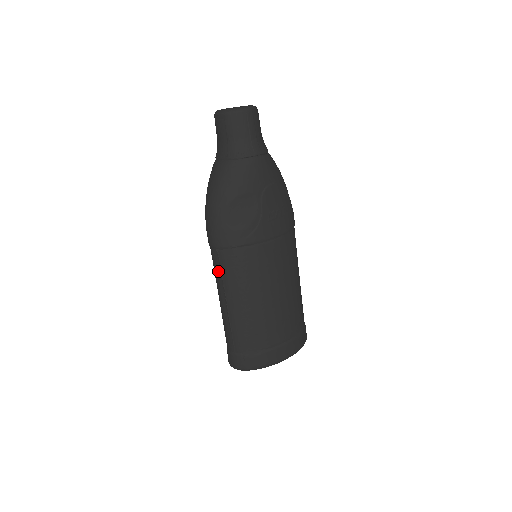
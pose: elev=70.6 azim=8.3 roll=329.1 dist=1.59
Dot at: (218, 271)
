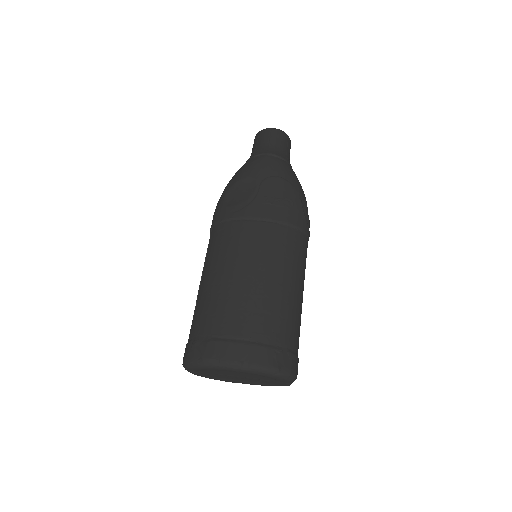
Dot at: (207, 250)
